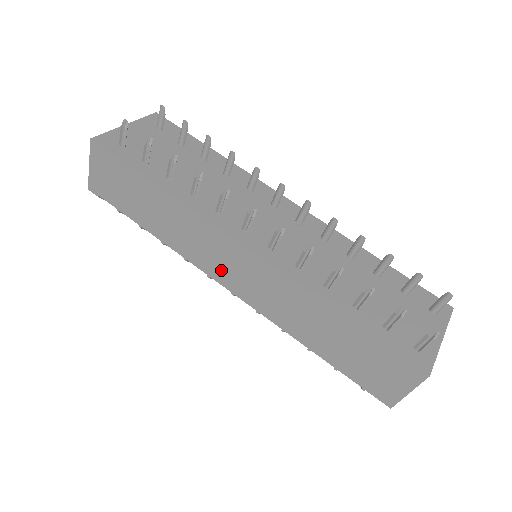
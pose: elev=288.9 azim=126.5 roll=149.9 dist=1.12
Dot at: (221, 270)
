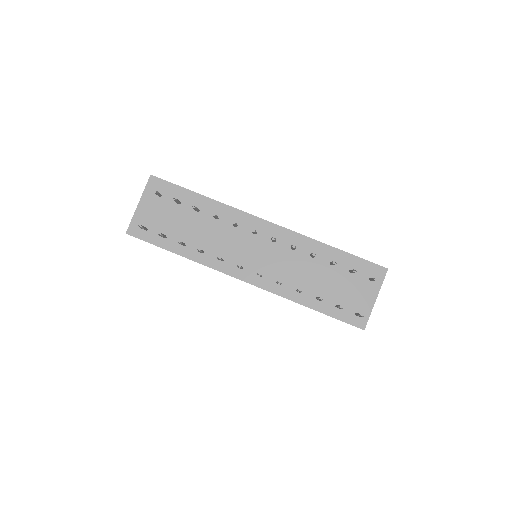
Dot at: occluded
